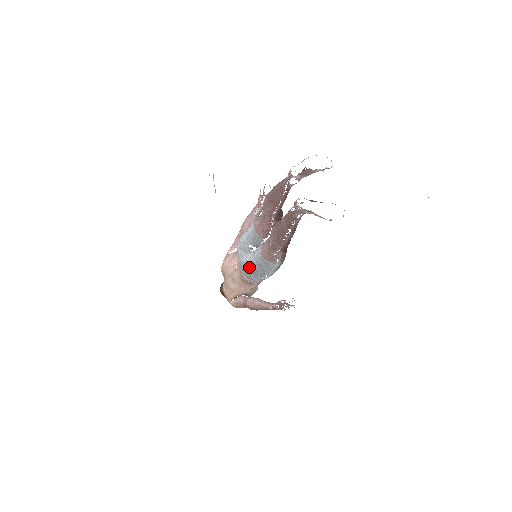
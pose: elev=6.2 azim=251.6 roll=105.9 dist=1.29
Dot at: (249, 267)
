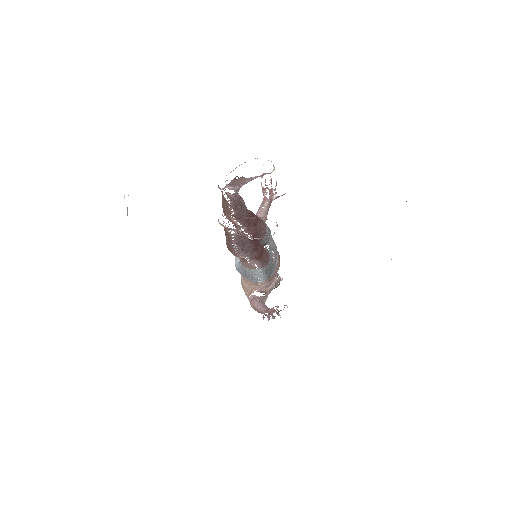
Dot at: (238, 271)
